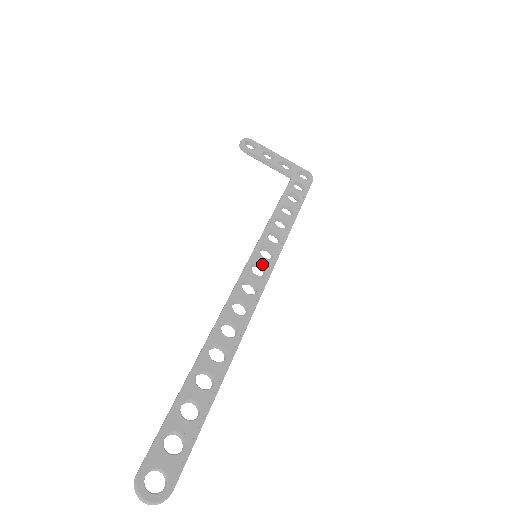
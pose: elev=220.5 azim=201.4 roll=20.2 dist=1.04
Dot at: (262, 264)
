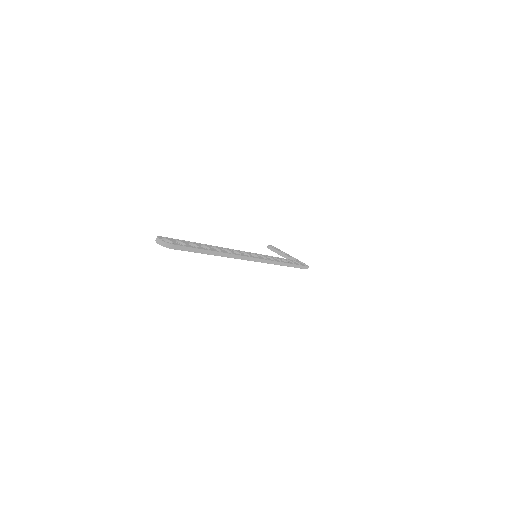
Dot at: (258, 256)
